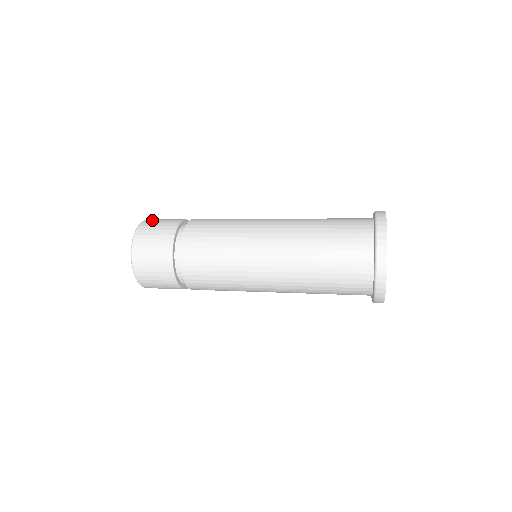
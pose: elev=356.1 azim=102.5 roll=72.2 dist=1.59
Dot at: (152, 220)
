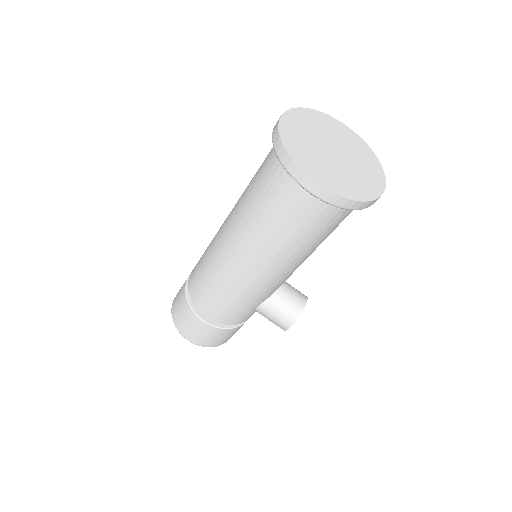
Dot at: occluded
